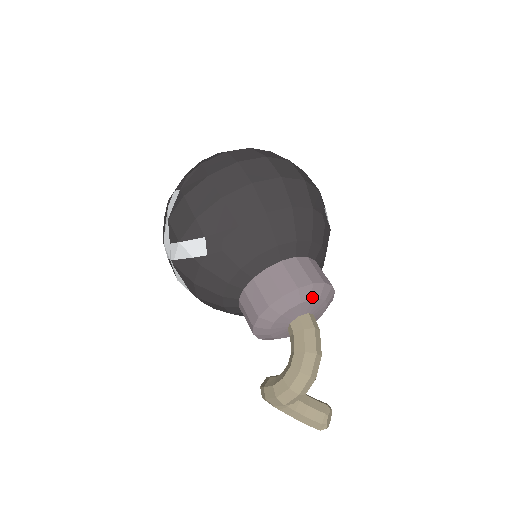
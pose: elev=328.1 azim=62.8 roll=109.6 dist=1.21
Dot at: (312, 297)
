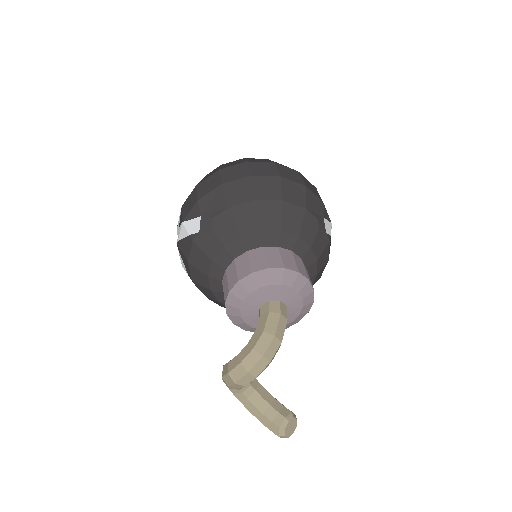
Dot at: (283, 282)
